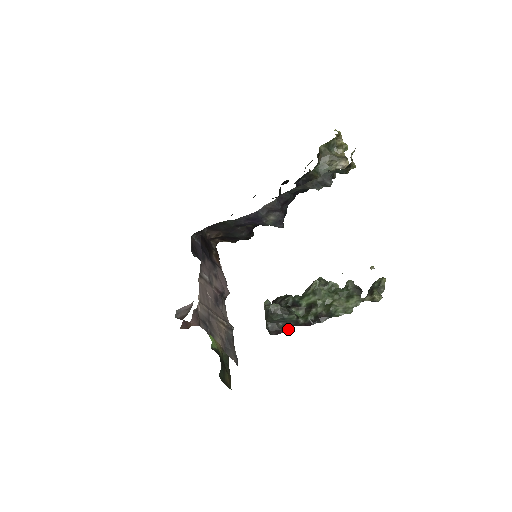
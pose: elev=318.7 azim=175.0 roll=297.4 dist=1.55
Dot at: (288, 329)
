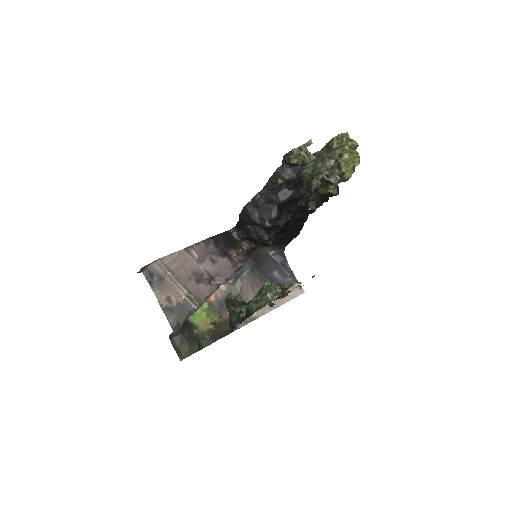
Dot at: (237, 325)
